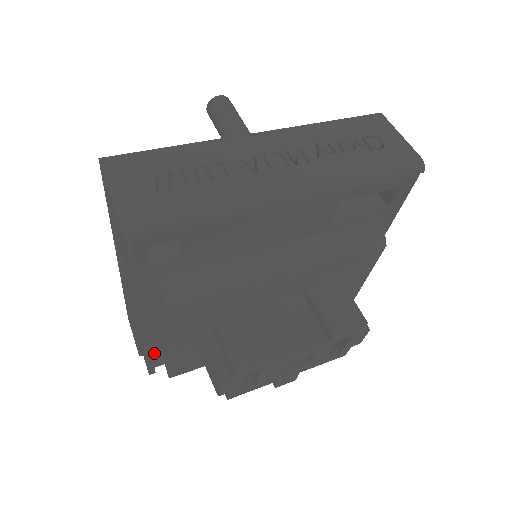
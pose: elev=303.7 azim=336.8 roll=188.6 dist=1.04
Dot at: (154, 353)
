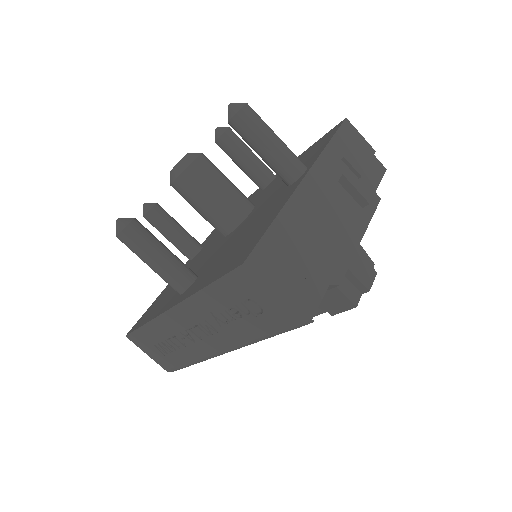
Dot at: occluded
